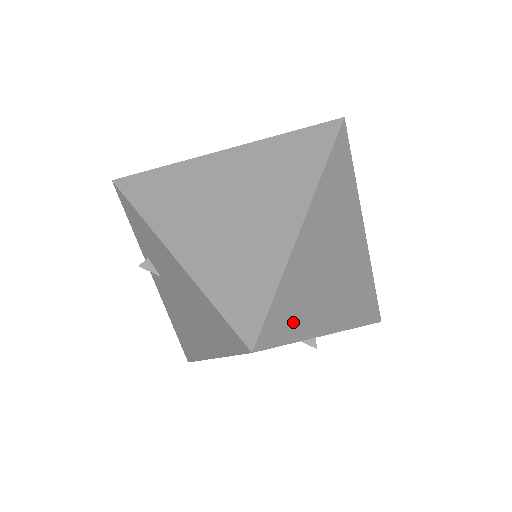
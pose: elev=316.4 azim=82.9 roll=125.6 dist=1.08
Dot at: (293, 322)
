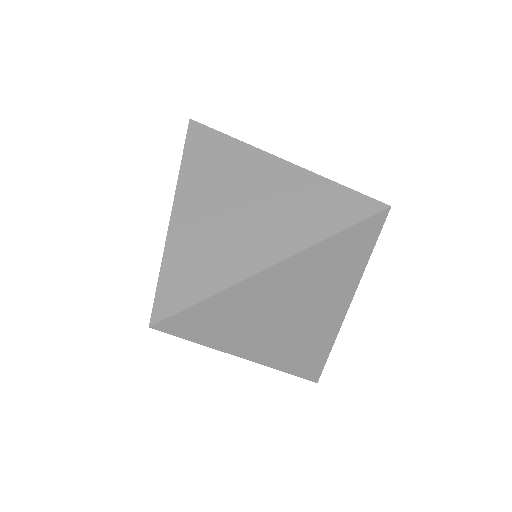
Dot at: occluded
